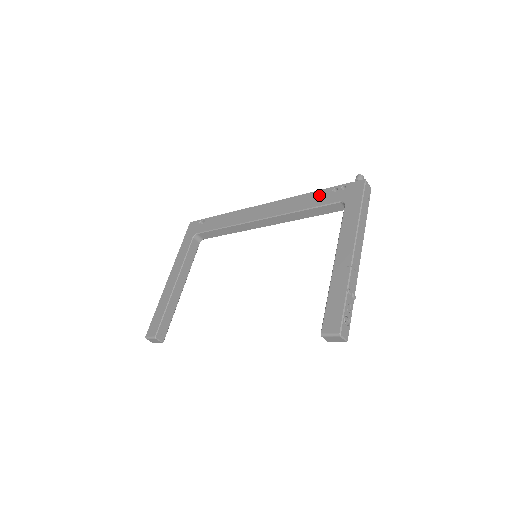
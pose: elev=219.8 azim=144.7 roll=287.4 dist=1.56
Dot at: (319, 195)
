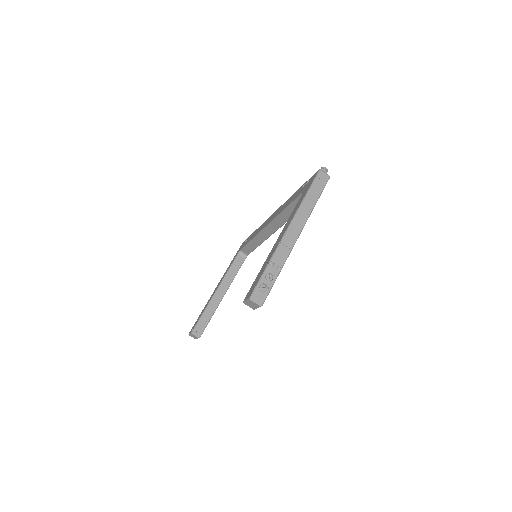
Dot at: (296, 193)
